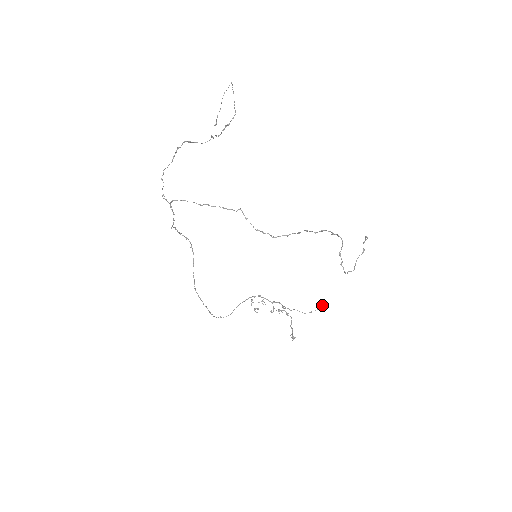
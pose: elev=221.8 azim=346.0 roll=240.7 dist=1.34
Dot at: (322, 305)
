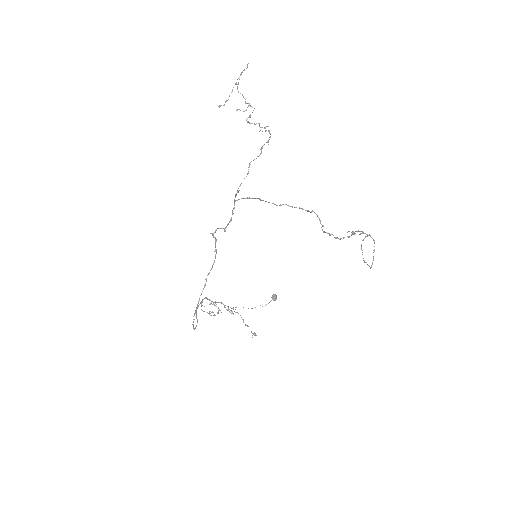
Dot at: (273, 298)
